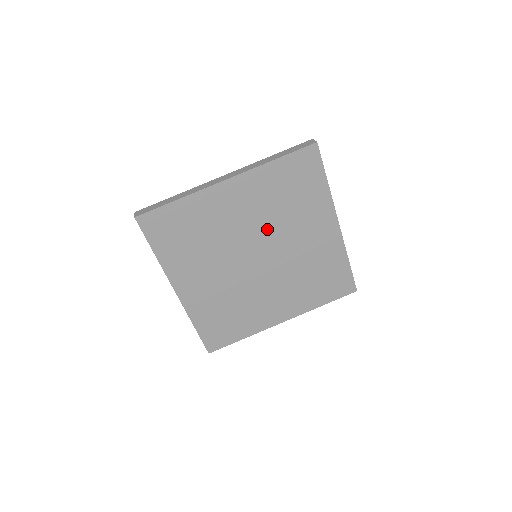
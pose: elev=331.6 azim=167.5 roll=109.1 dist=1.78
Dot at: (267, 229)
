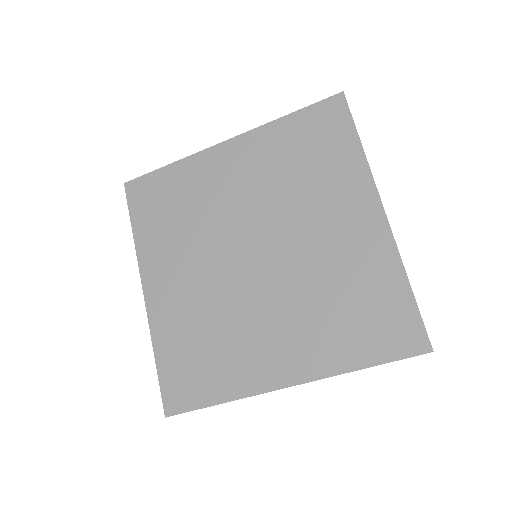
Dot at: (271, 210)
